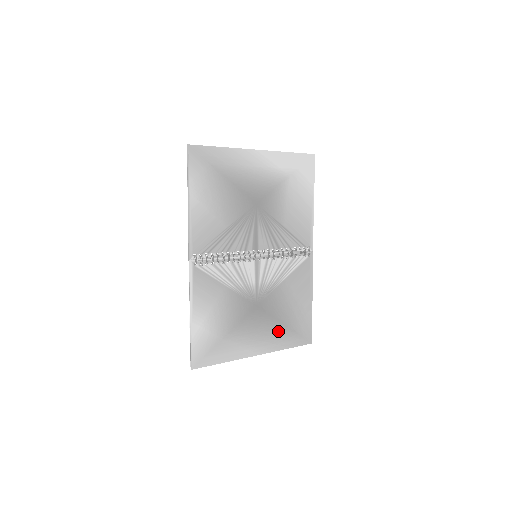
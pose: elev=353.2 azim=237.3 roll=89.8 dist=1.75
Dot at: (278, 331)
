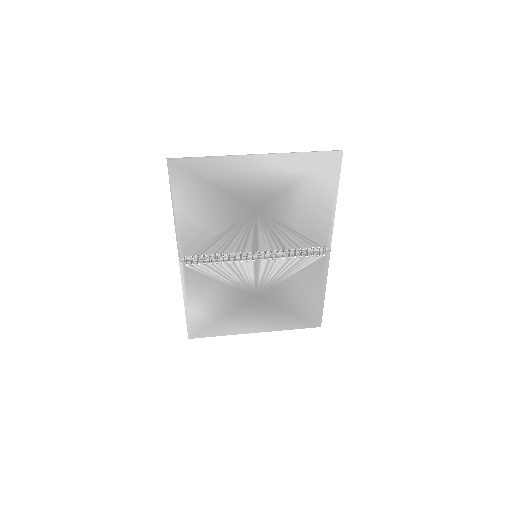
Dot at: (281, 316)
